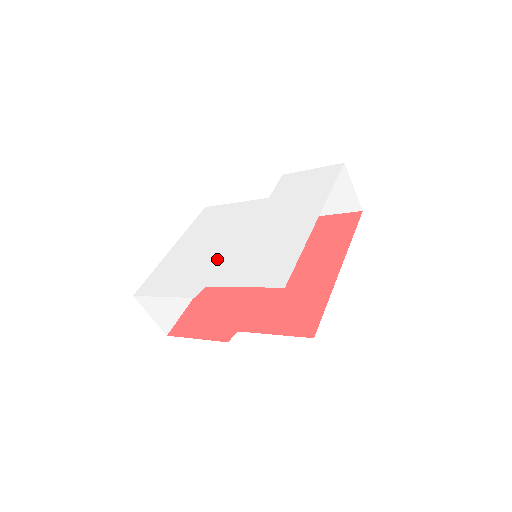
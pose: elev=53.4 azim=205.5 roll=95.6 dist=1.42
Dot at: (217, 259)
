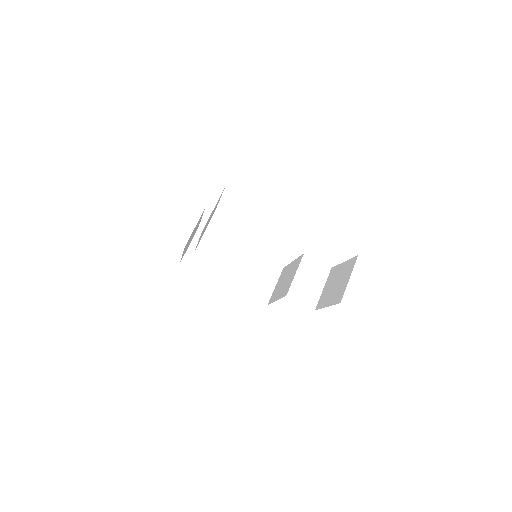
Dot at: occluded
